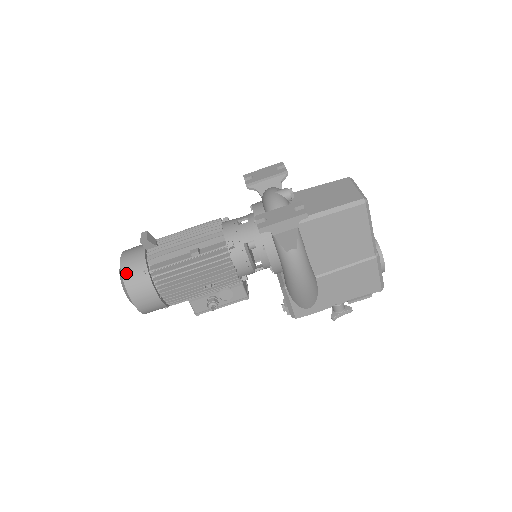
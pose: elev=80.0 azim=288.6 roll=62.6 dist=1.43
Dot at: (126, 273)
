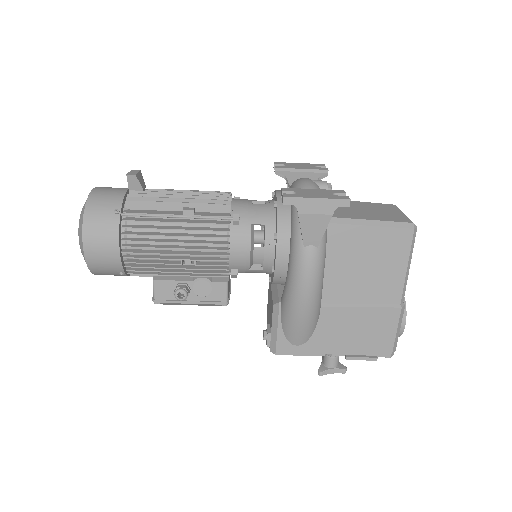
Dot at: (92, 205)
